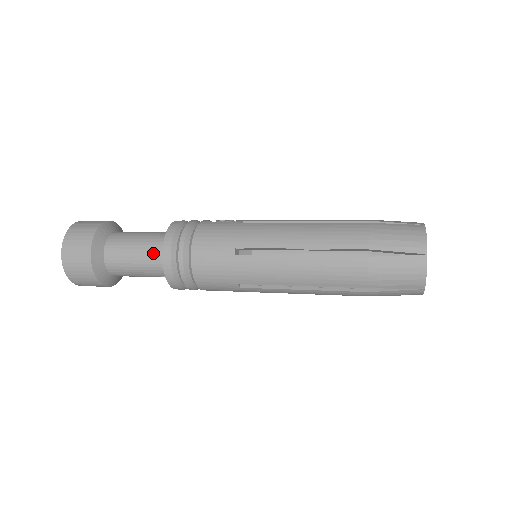
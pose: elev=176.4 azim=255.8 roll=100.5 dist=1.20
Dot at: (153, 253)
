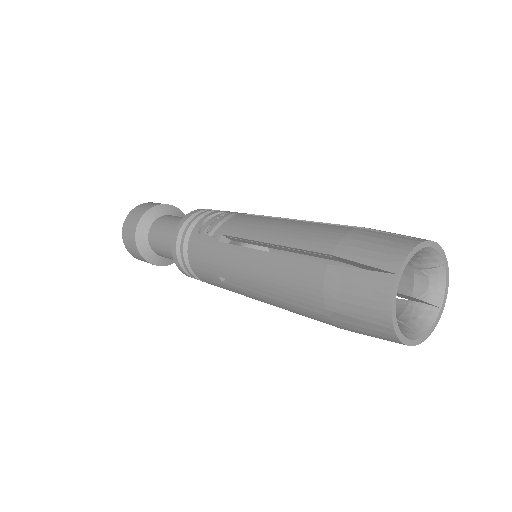
Dot at: occluded
